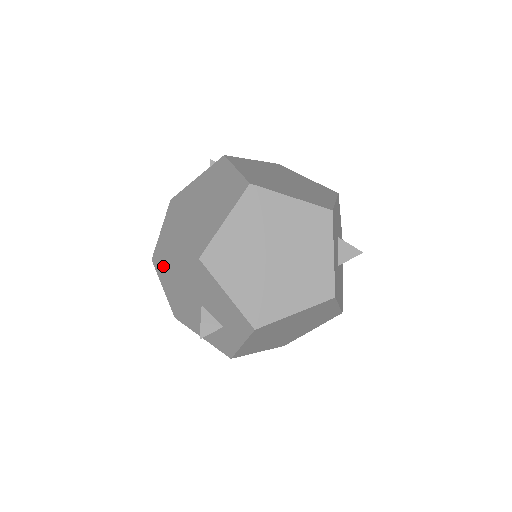
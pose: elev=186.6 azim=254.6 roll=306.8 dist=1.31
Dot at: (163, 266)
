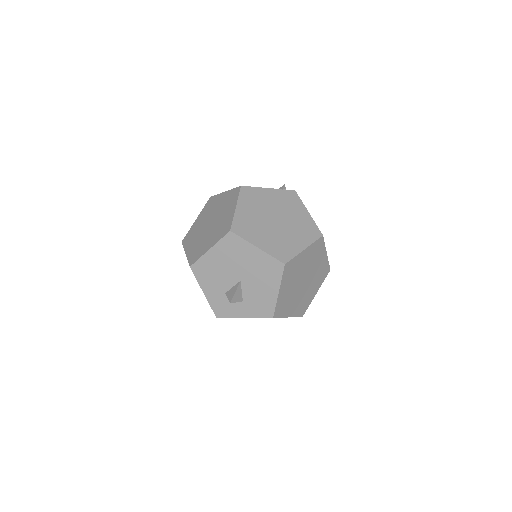
Dot at: (238, 242)
